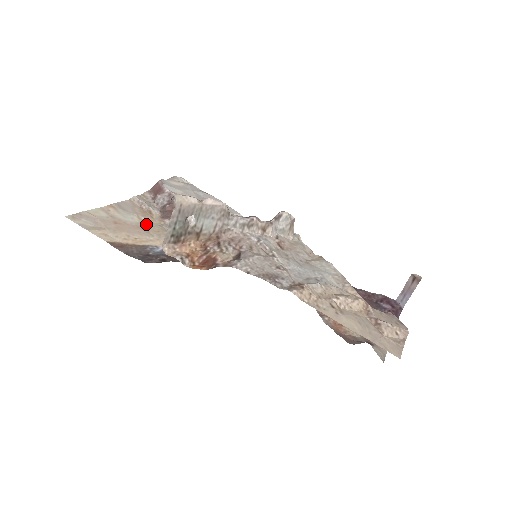
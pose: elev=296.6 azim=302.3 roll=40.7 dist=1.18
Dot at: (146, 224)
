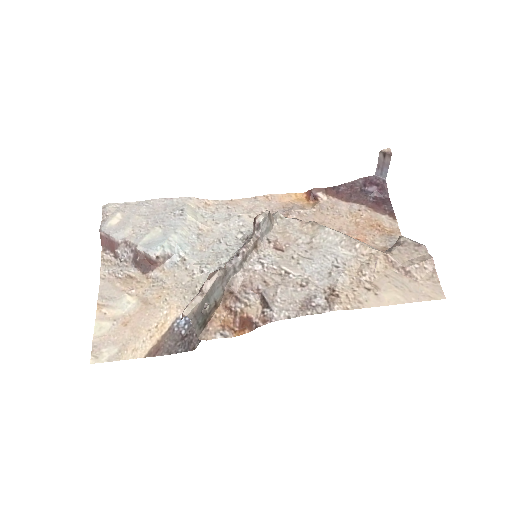
Dot at: (143, 296)
